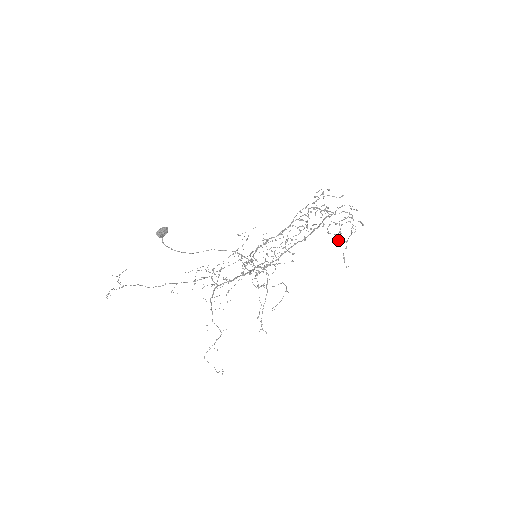
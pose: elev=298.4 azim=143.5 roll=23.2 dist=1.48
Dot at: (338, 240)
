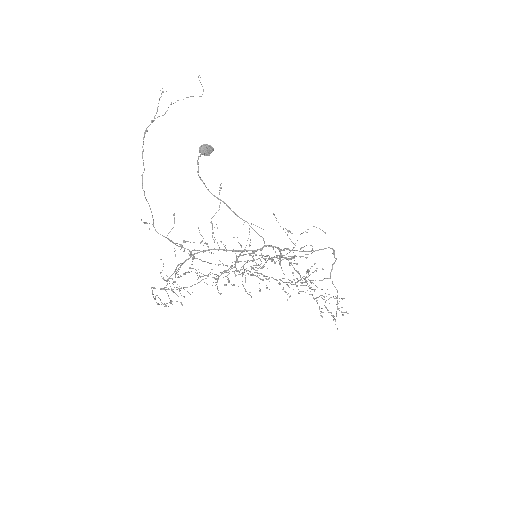
Dot at: (327, 309)
